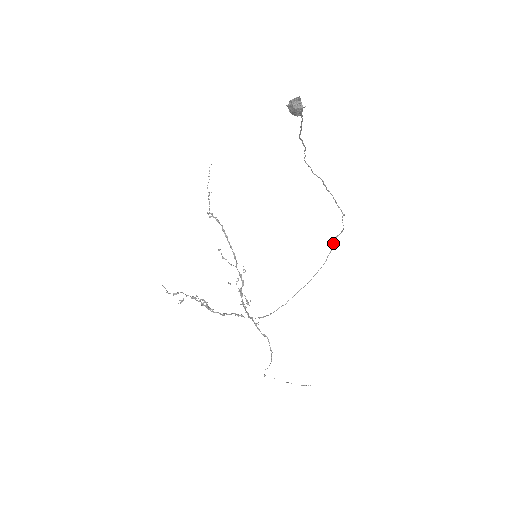
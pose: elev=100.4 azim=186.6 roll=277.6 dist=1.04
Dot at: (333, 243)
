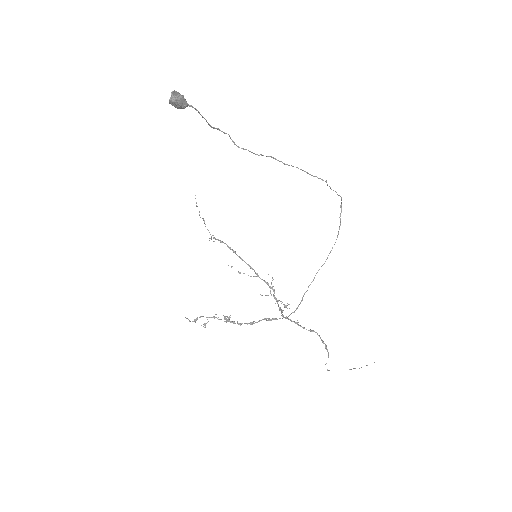
Dot at: (340, 215)
